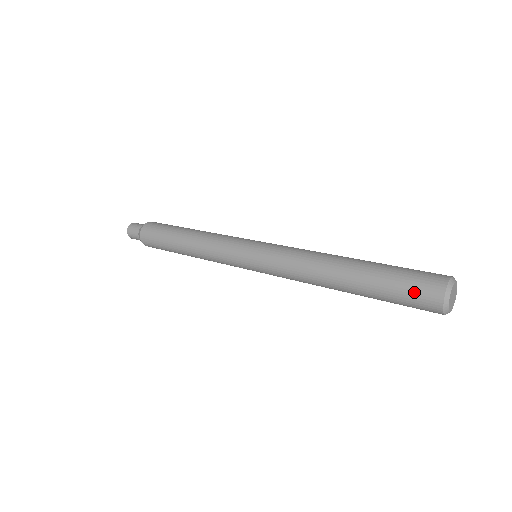
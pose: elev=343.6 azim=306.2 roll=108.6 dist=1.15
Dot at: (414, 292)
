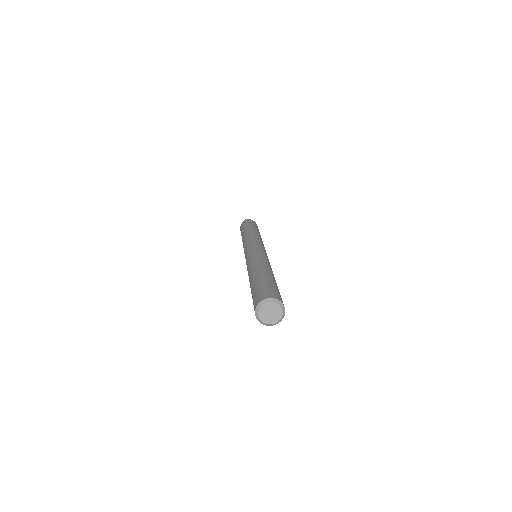
Dot at: (260, 292)
